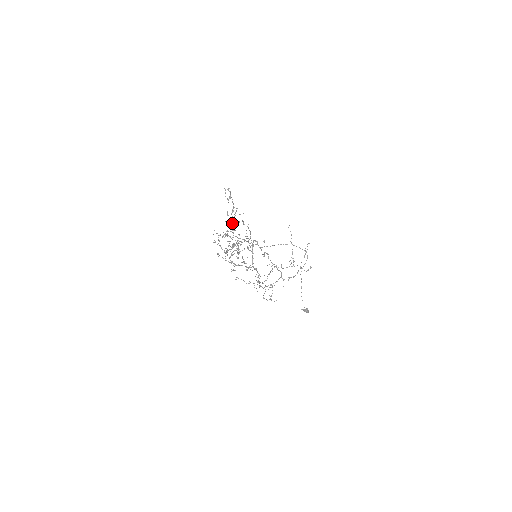
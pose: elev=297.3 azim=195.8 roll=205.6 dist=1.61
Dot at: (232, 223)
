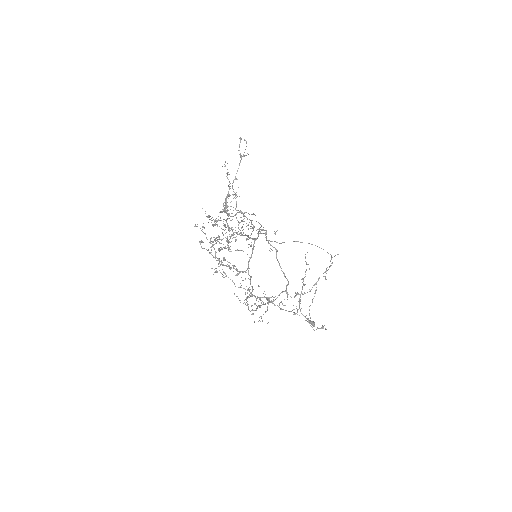
Dot at: occluded
